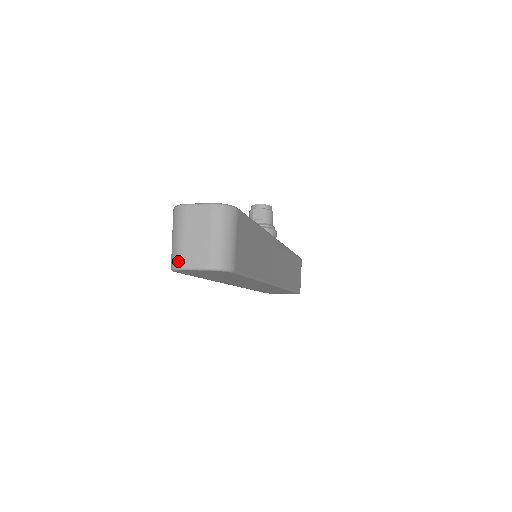
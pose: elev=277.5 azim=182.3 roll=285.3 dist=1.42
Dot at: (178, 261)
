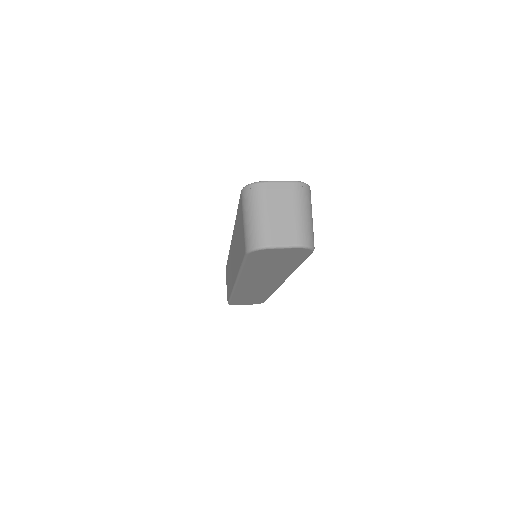
Dot at: (263, 239)
